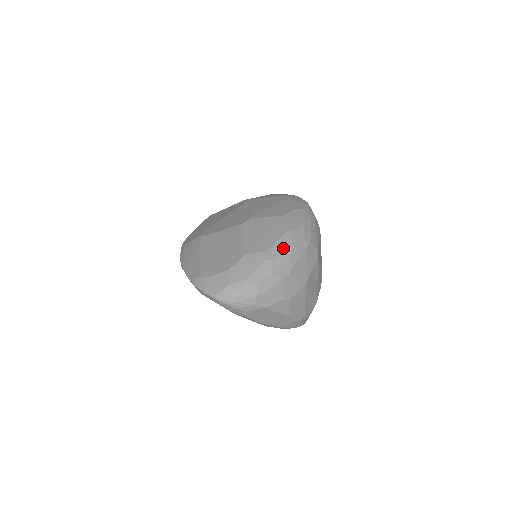
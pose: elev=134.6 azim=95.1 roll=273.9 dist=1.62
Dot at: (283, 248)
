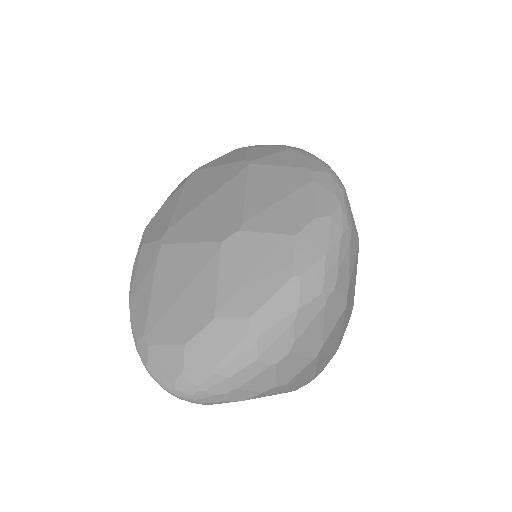
Dot at: (281, 311)
